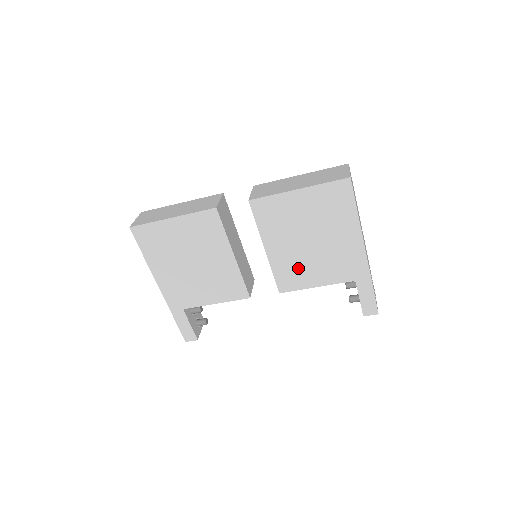
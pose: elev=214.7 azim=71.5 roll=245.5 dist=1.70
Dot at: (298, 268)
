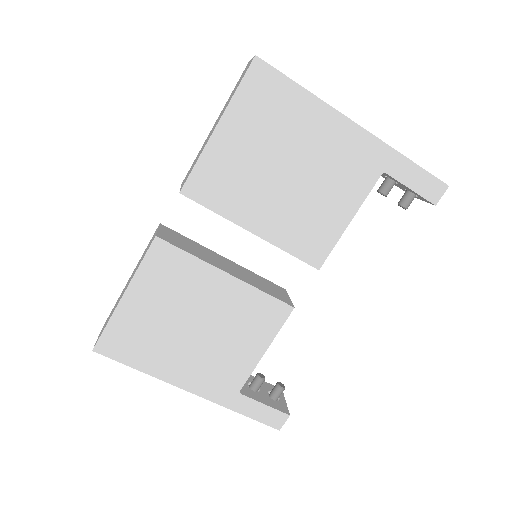
Dot at: (308, 219)
